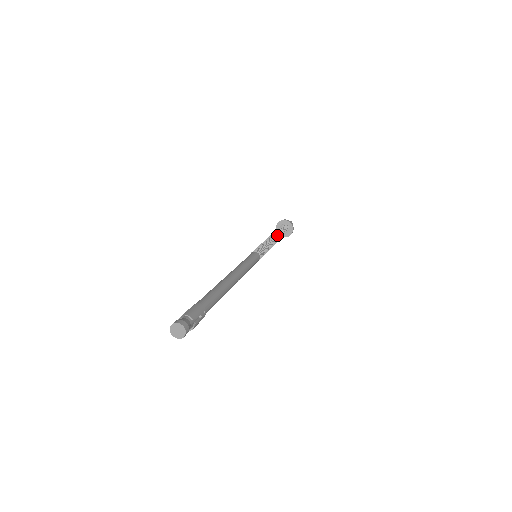
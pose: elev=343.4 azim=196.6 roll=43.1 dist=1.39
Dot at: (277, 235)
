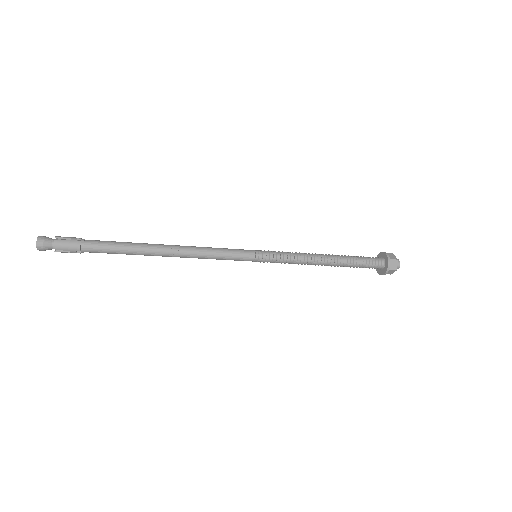
Dot at: (332, 254)
